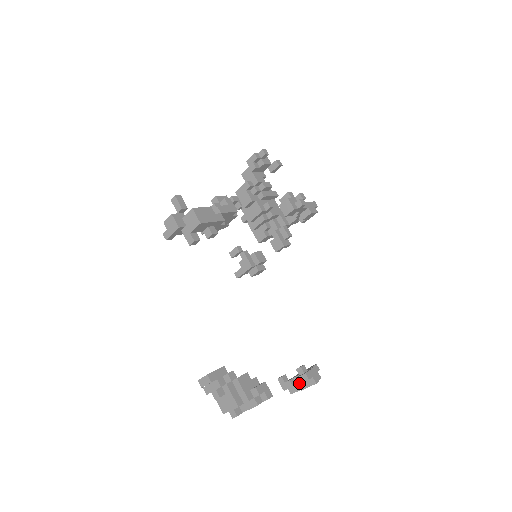
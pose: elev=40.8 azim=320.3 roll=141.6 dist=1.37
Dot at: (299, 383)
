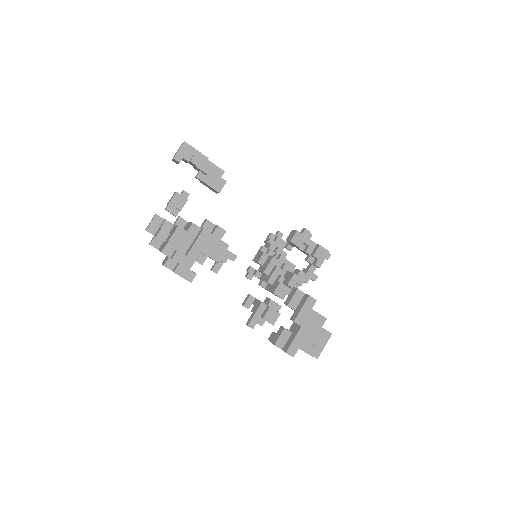
Dot at: (287, 304)
